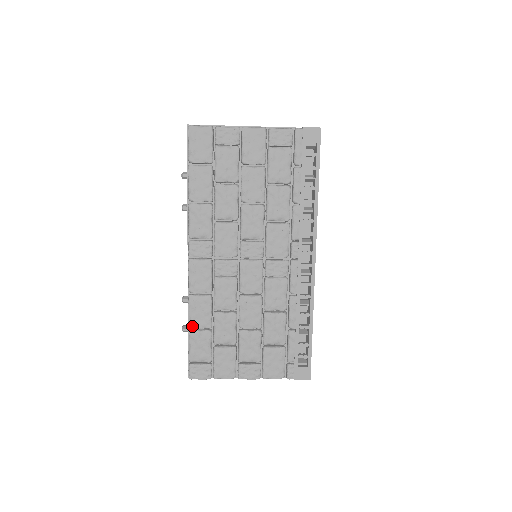
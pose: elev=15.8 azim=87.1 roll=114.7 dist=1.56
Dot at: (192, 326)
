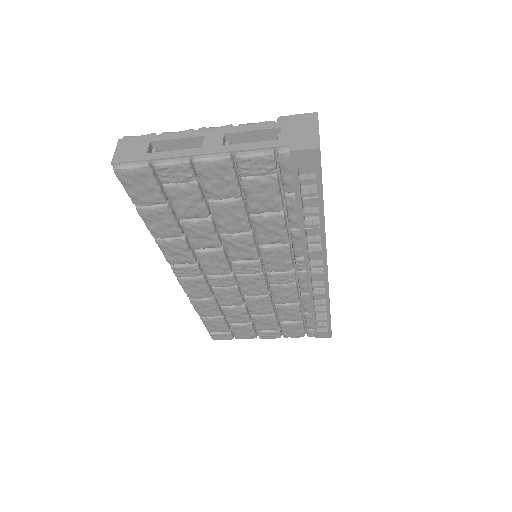
Dot at: (202, 316)
